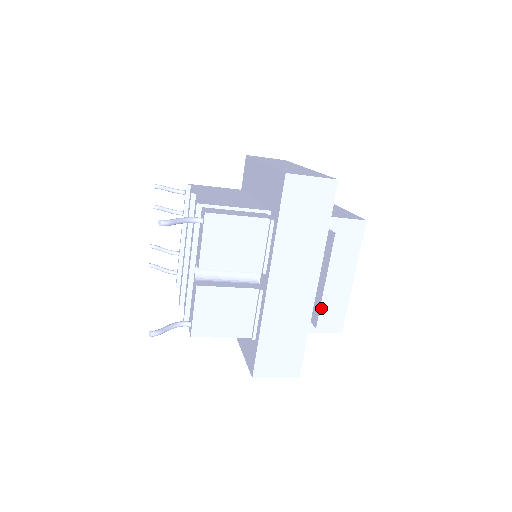
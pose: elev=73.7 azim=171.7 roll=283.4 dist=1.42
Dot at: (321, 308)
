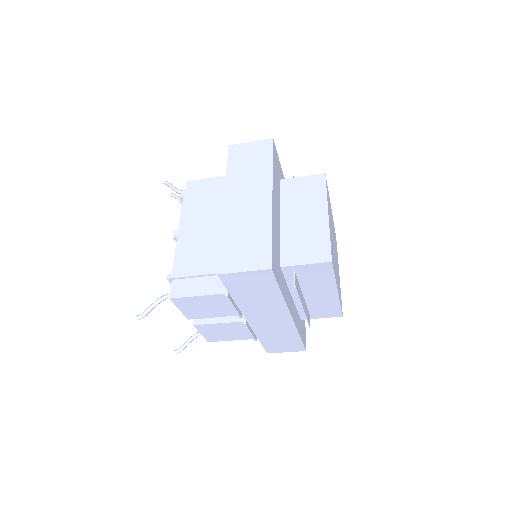
Dot at: (314, 308)
